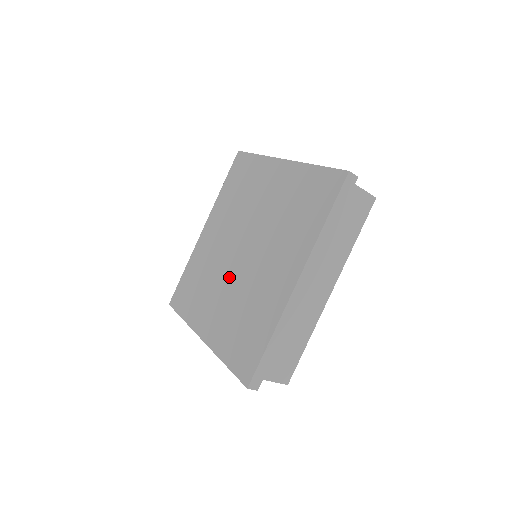
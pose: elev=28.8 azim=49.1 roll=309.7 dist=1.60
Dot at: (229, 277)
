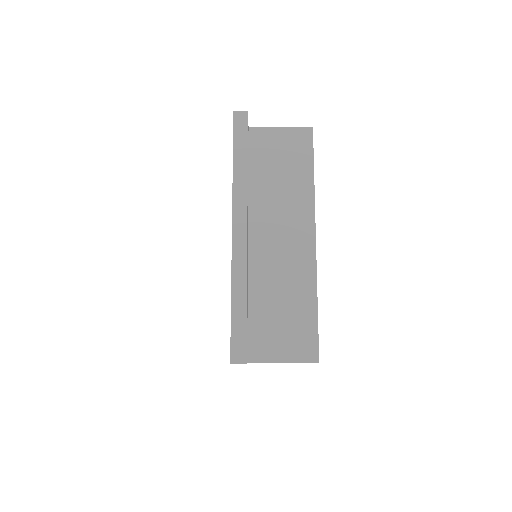
Dot at: occluded
